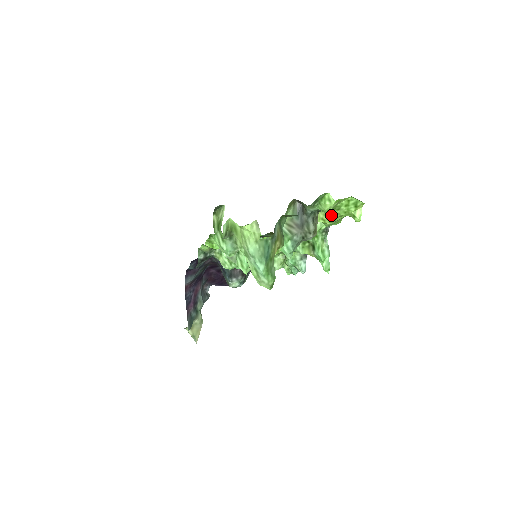
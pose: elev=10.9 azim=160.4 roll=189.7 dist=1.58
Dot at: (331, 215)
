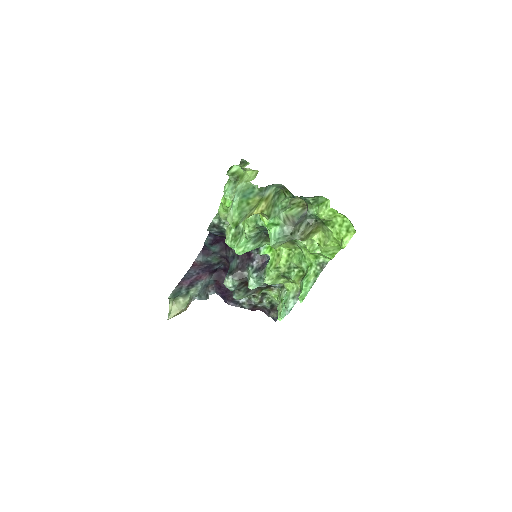
Dot at: (327, 237)
